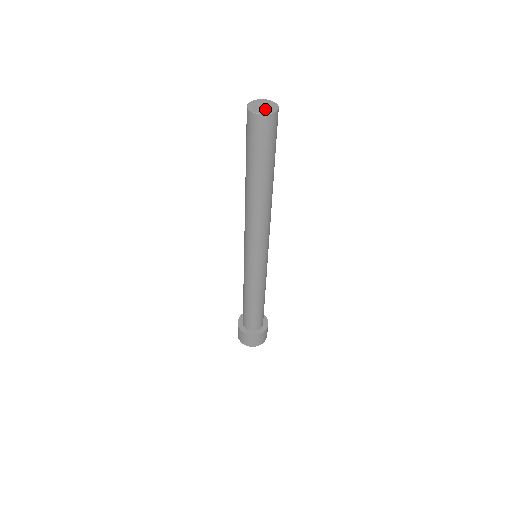
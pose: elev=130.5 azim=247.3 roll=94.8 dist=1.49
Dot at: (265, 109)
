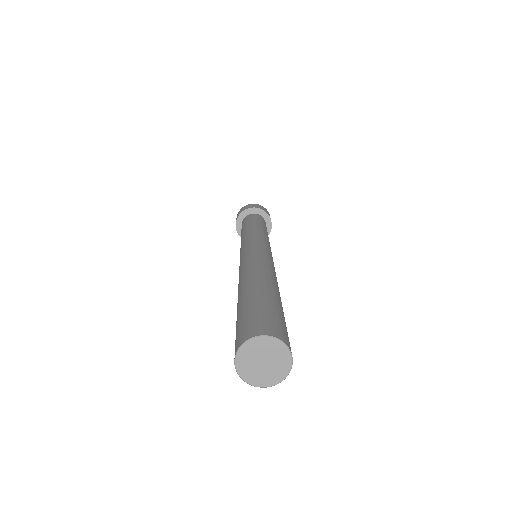
Dot at: (272, 371)
